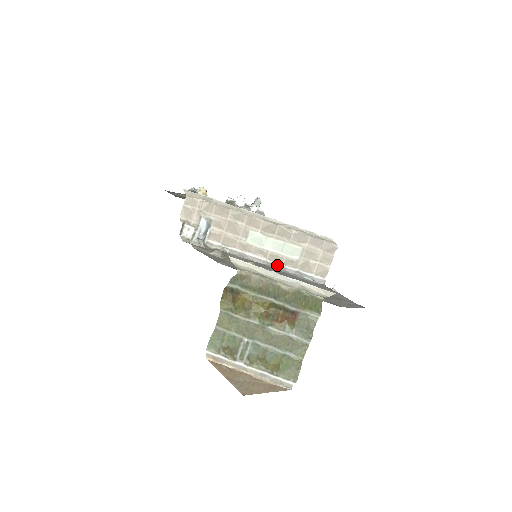
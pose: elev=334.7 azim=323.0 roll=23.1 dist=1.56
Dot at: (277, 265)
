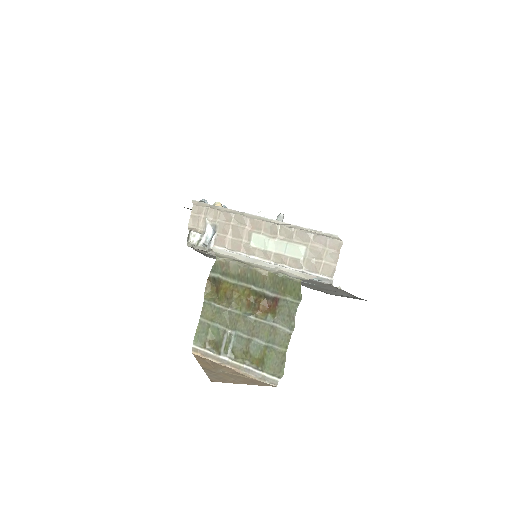
Dot at: occluded
